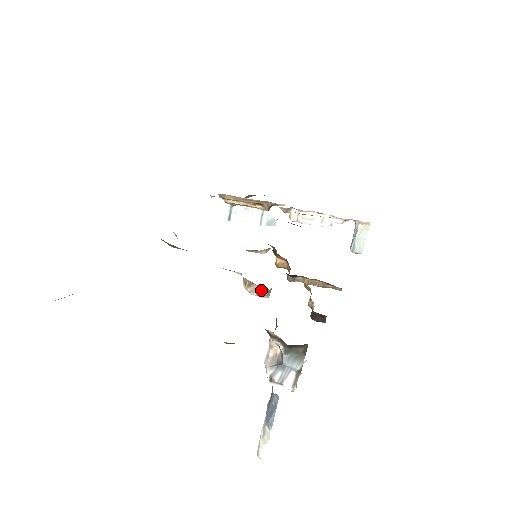
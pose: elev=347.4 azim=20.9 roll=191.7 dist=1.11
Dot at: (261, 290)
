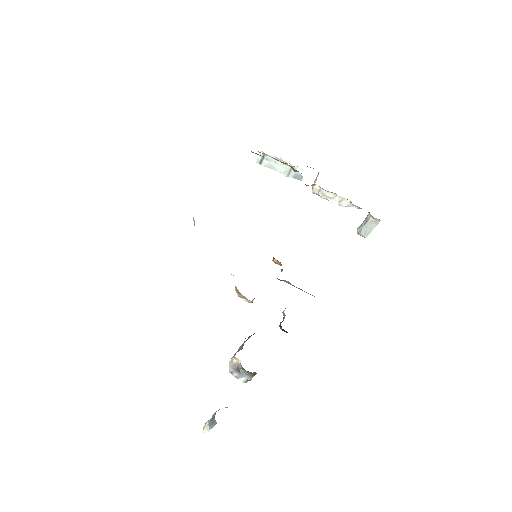
Dot at: (247, 299)
